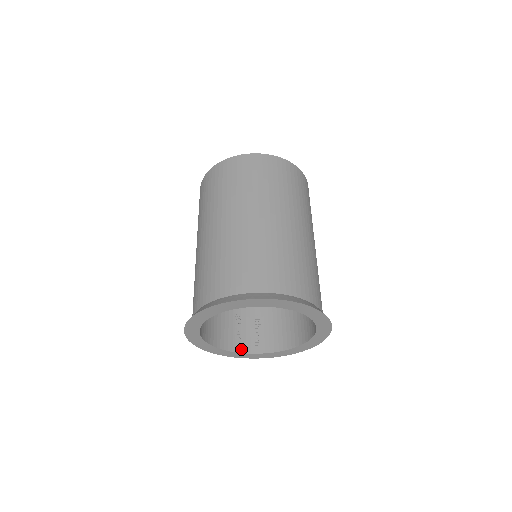
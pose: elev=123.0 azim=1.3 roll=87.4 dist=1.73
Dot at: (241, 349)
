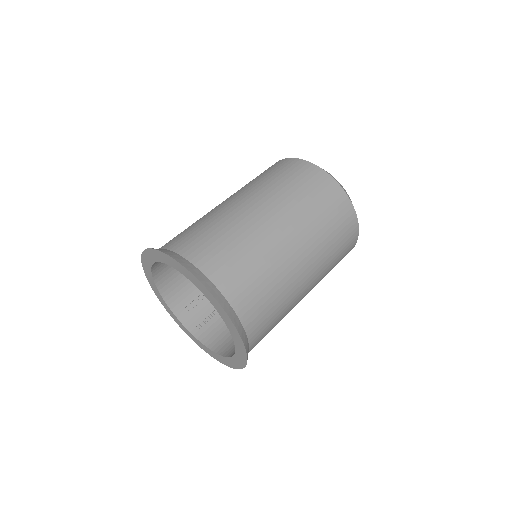
Dot at: (183, 318)
